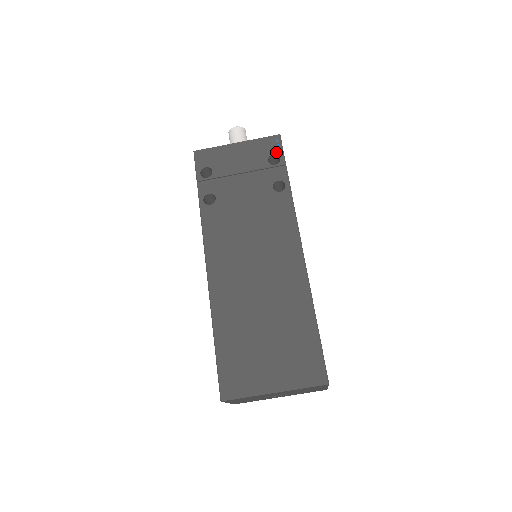
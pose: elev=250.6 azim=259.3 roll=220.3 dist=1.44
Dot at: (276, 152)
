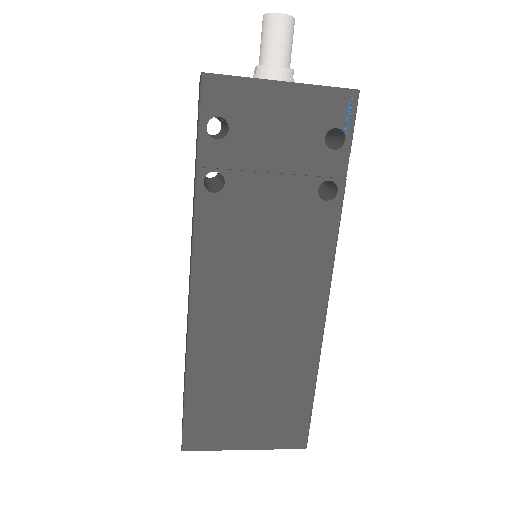
Dot at: (343, 125)
